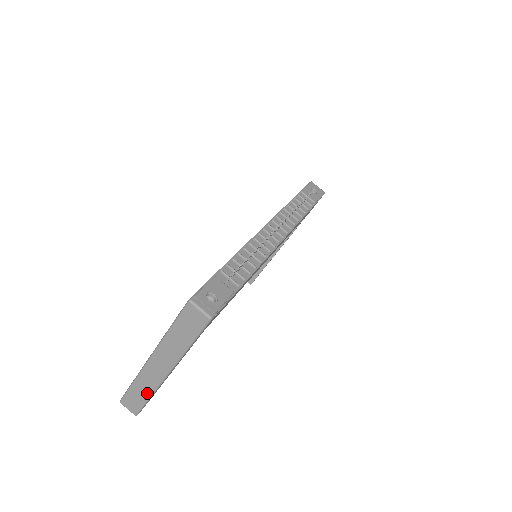
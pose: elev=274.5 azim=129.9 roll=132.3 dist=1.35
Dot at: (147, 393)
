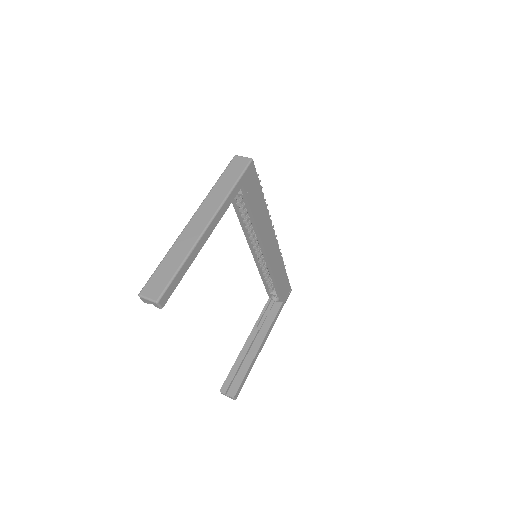
Dot at: (181, 258)
